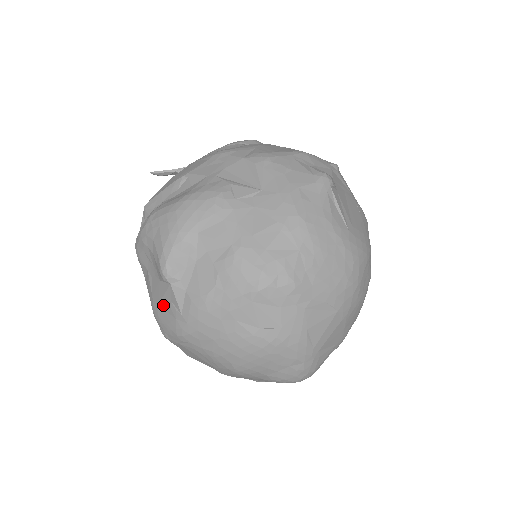
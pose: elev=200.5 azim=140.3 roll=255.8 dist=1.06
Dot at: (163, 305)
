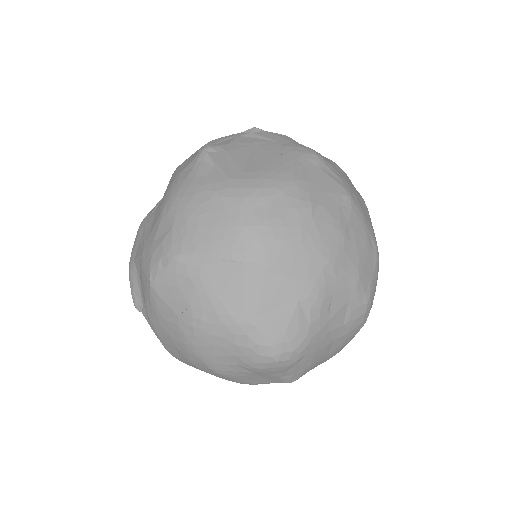
Dot at: occluded
